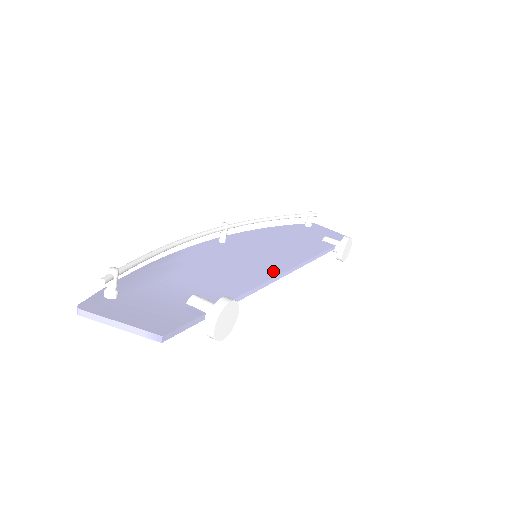
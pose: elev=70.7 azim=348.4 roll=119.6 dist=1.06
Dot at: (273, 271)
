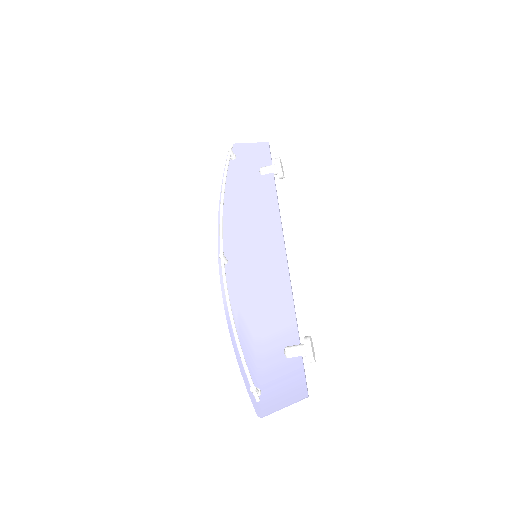
Dot at: (282, 267)
